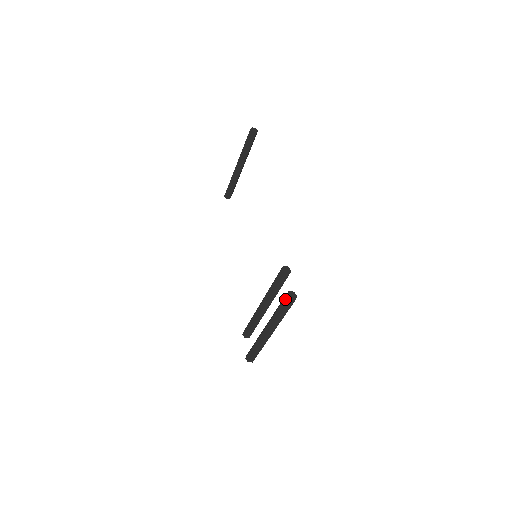
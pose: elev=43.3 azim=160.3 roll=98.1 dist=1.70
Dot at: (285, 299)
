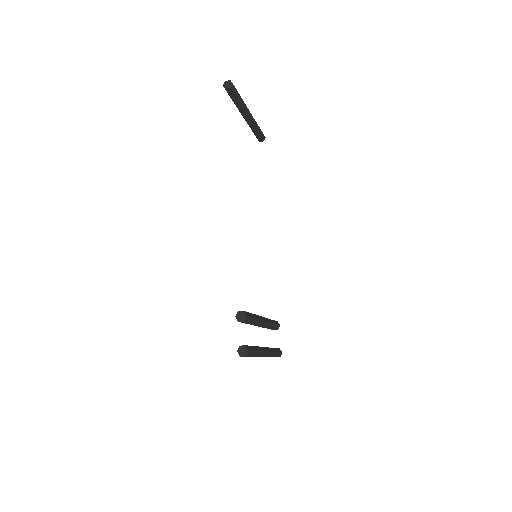
Dot at: (239, 352)
